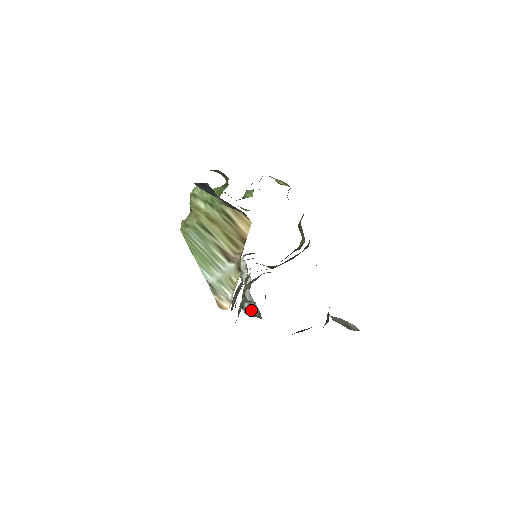
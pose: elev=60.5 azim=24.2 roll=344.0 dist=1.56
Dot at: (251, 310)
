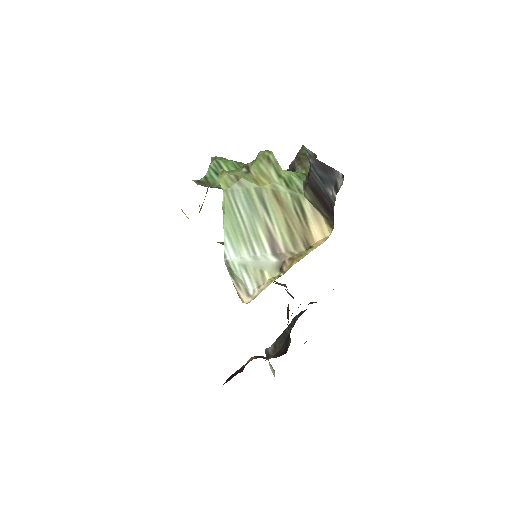
Dot at: occluded
